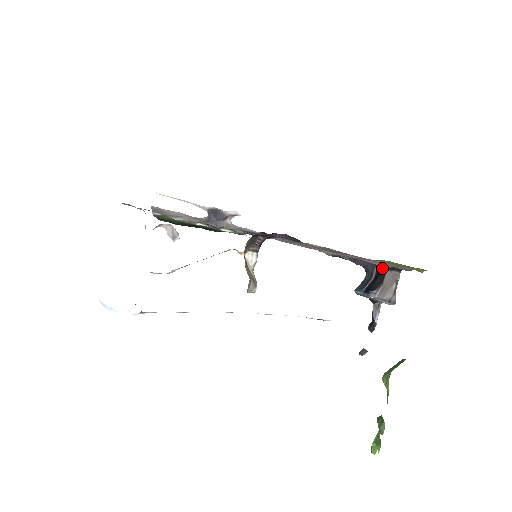
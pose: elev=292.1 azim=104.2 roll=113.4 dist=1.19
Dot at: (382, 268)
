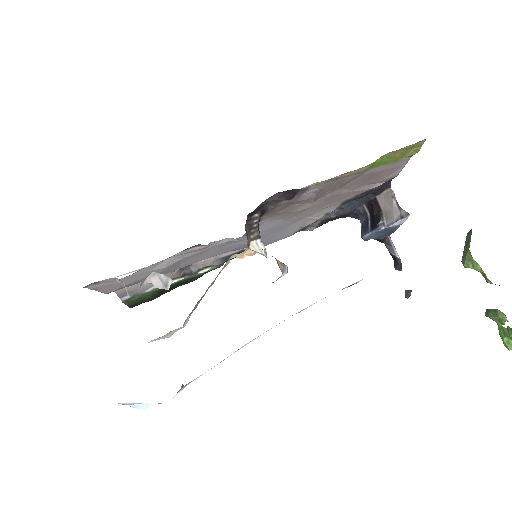
Dot at: (370, 199)
